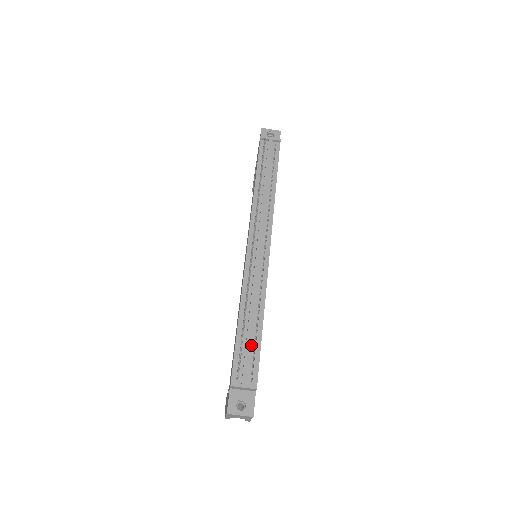
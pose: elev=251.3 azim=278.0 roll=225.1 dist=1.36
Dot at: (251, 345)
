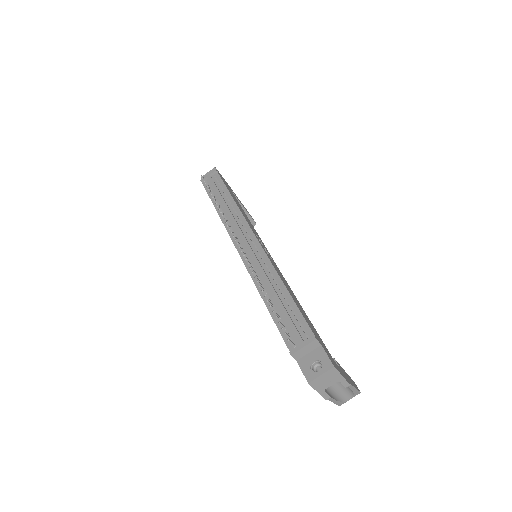
Dot at: (288, 312)
